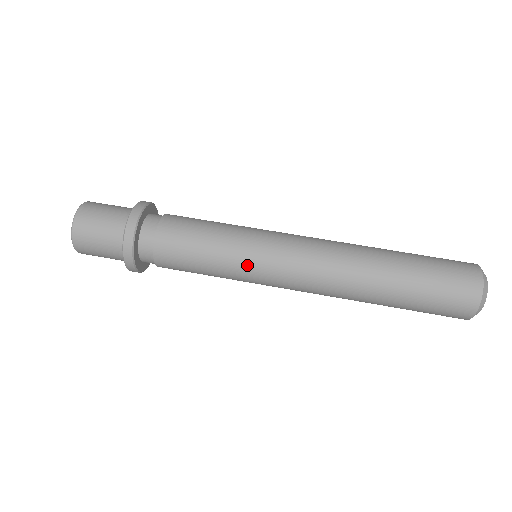
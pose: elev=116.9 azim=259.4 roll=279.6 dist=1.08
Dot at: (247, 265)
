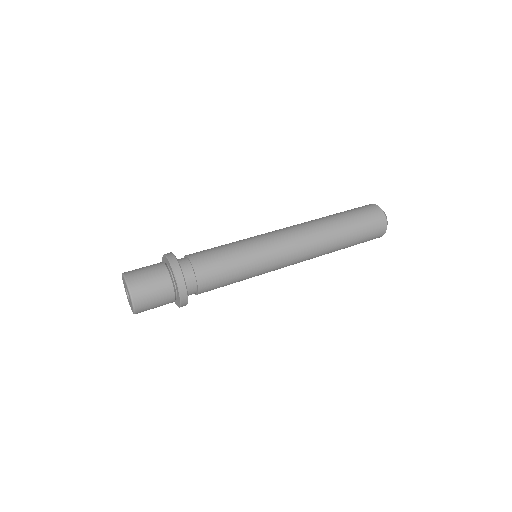
Dot at: (261, 264)
